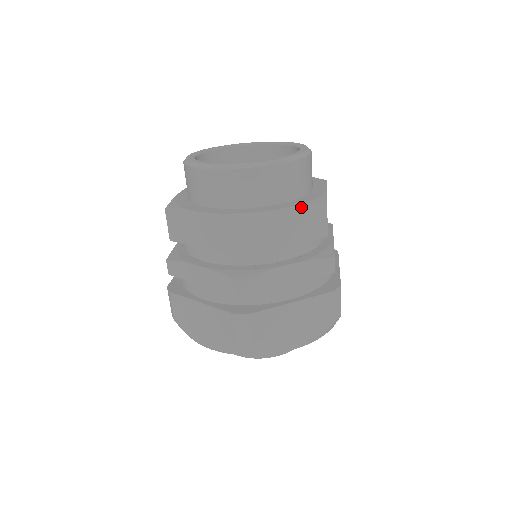
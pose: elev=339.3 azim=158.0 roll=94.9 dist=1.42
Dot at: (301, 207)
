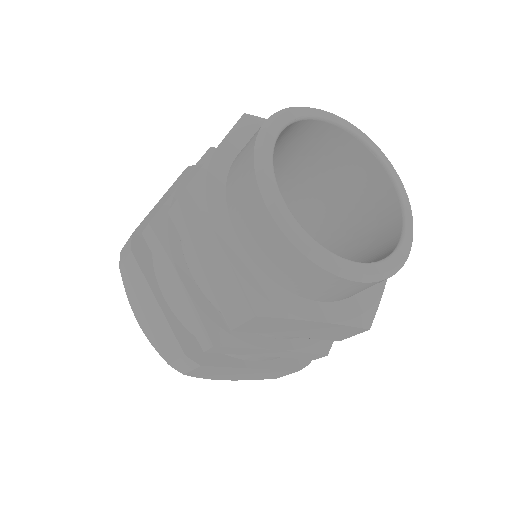
Dot at: (341, 325)
